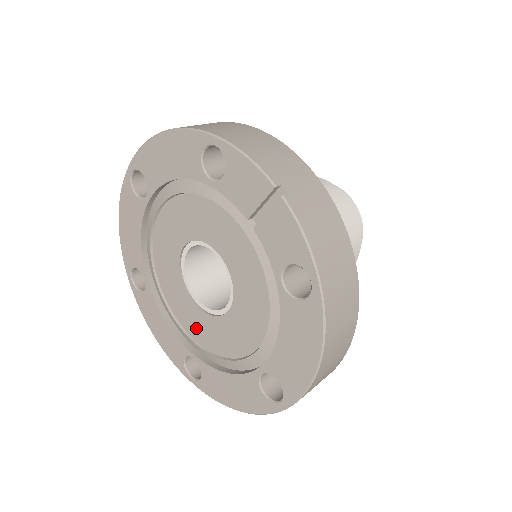
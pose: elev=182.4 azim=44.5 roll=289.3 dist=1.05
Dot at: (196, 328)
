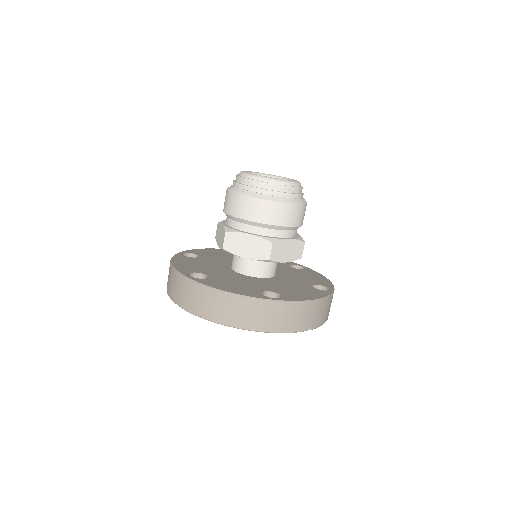
Dot at: occluded
